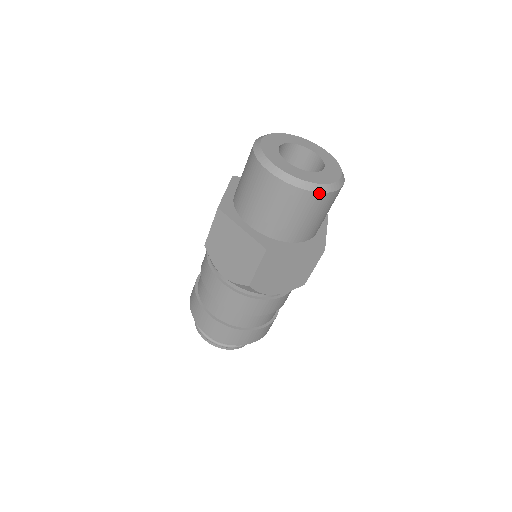
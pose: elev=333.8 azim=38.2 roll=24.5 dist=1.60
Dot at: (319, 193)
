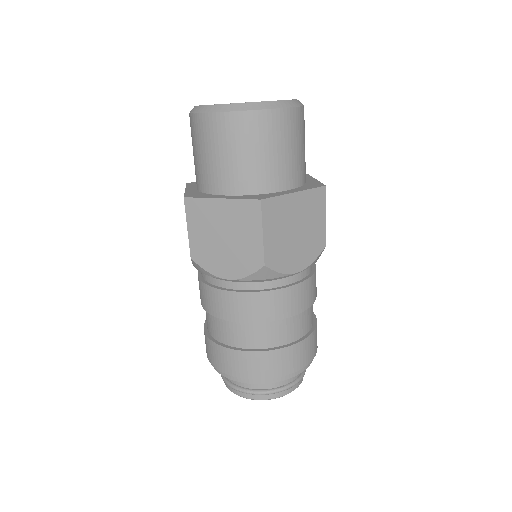
Dot at: (221, 113)
